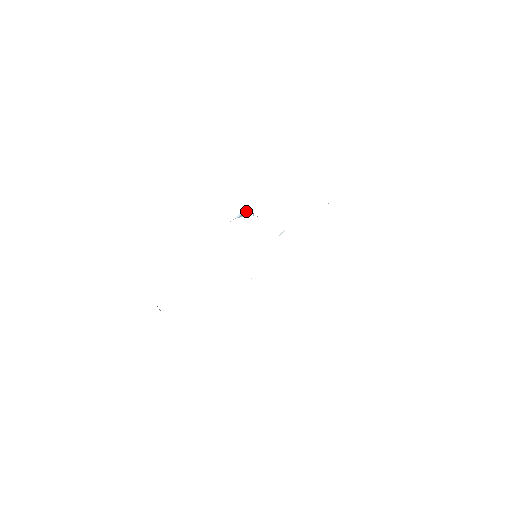
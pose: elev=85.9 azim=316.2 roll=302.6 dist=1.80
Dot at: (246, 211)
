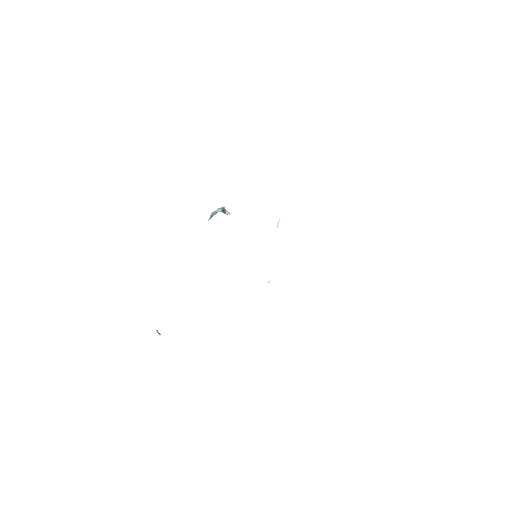
Dot at: (214, 212)
